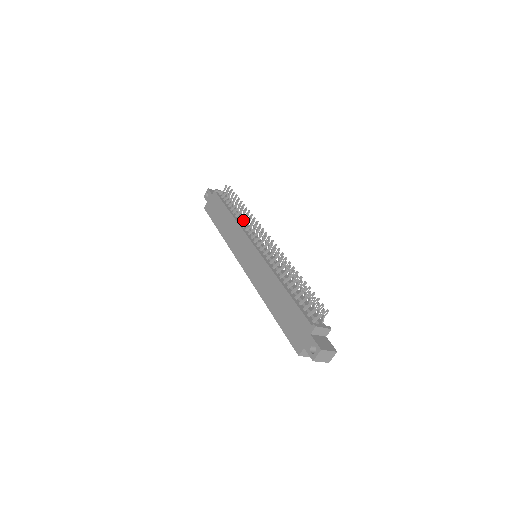
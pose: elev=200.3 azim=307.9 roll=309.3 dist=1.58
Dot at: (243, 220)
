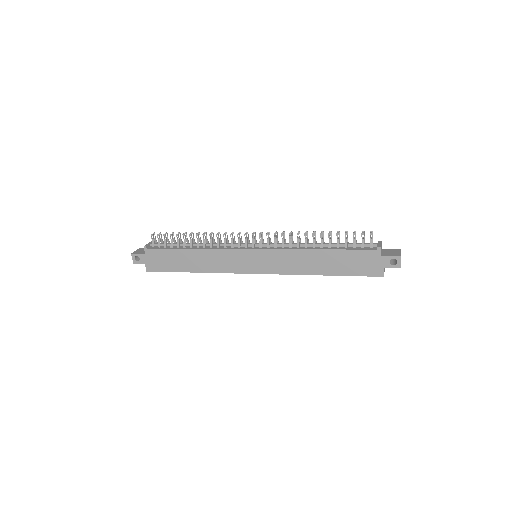
Dot at: (211, 243)
